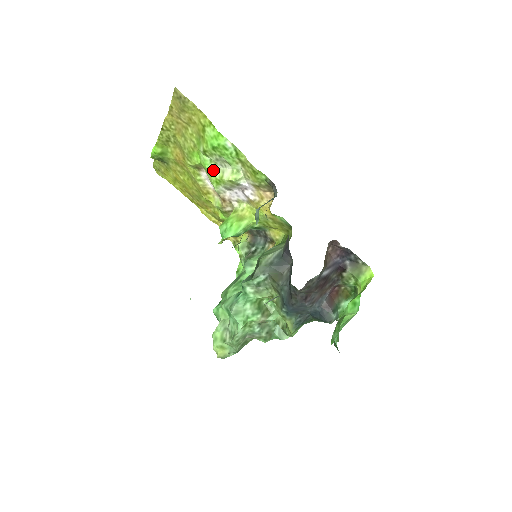
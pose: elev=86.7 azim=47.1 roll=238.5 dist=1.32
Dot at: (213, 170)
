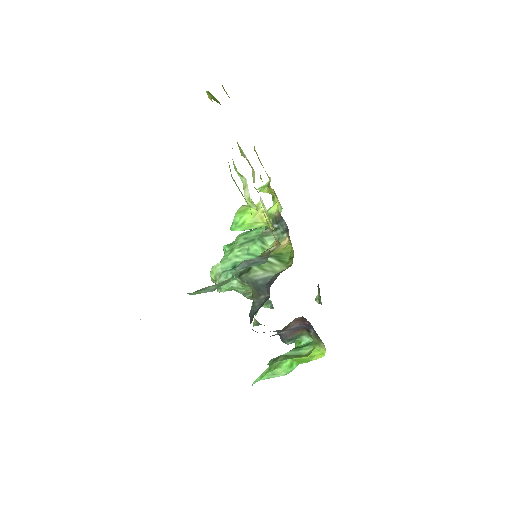
Dot at: (240, 174)
